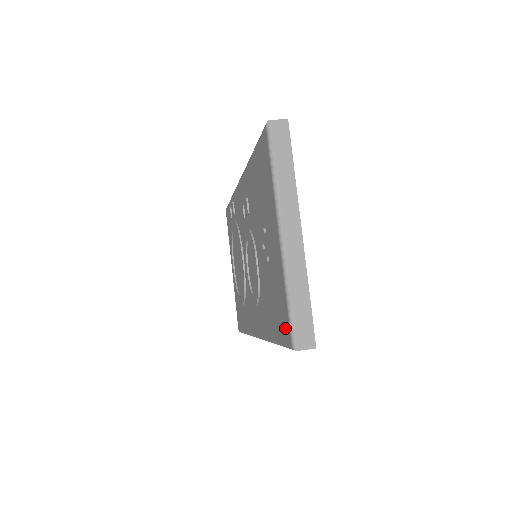
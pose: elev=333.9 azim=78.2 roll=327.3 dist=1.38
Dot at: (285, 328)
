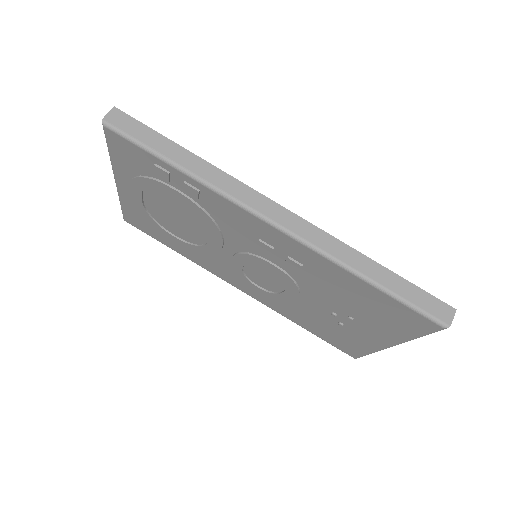
Dot at: (348, 351)
